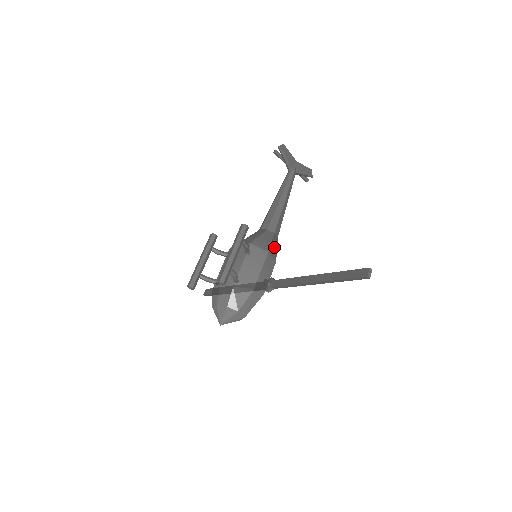
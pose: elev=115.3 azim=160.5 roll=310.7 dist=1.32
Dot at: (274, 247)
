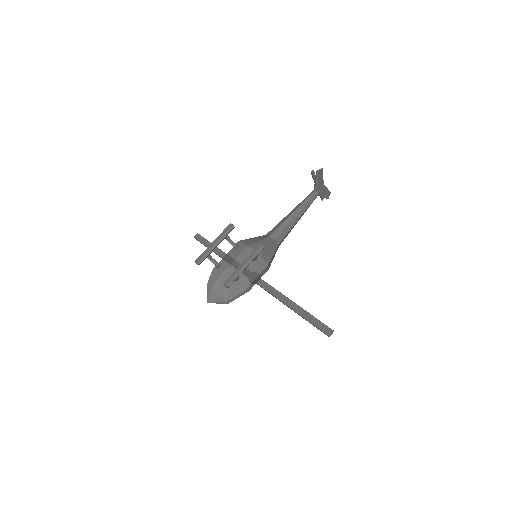
Dot at: (273, 257)
